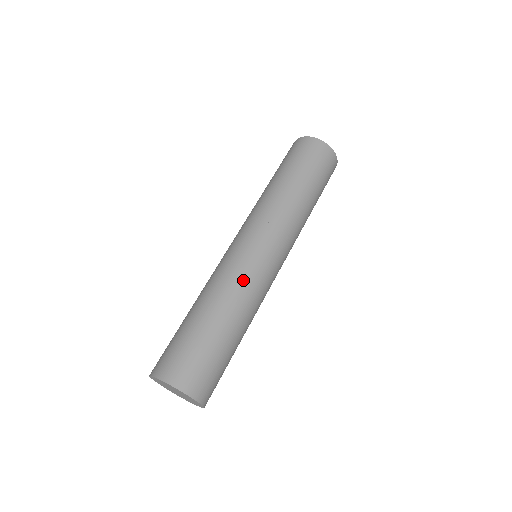
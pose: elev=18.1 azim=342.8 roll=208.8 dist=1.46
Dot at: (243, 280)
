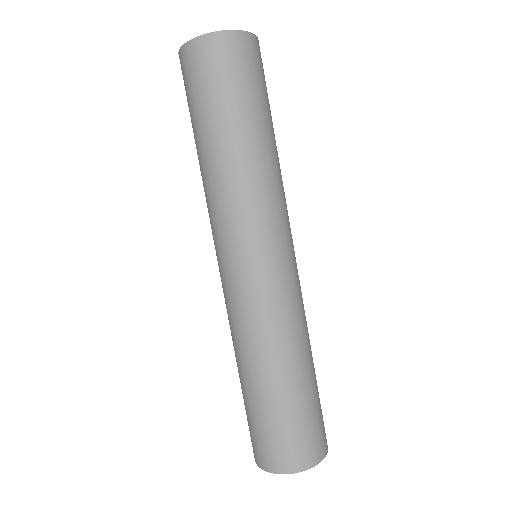
Dot at: (301, 307)
